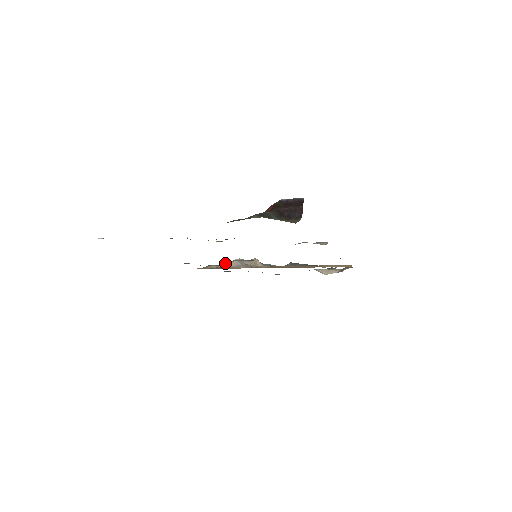
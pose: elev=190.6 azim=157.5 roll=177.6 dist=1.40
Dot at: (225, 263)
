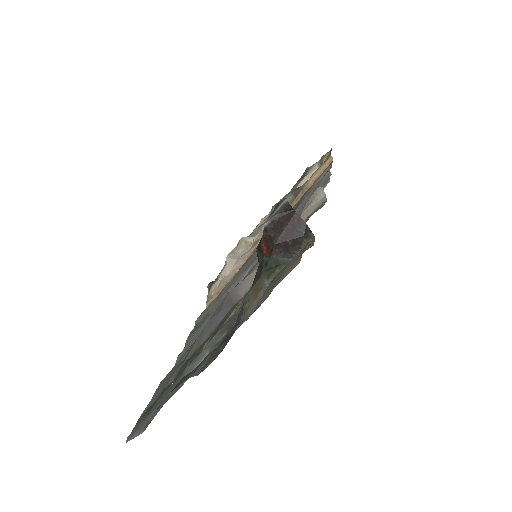
Dot at: (221, 272)
